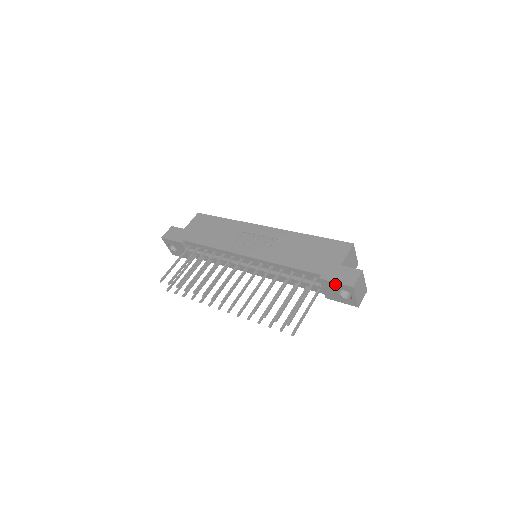
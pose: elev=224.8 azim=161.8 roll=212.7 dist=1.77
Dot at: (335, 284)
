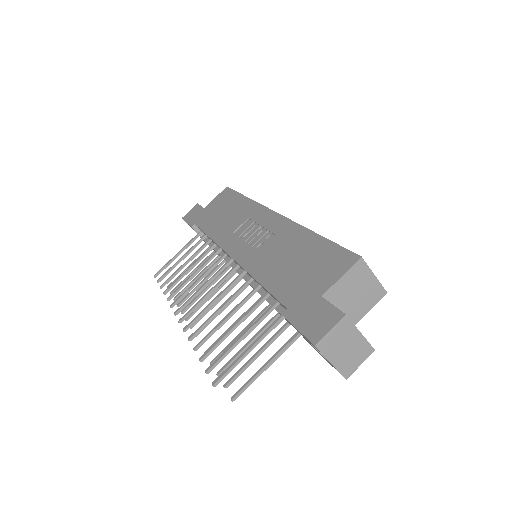
Dot at: occluded
